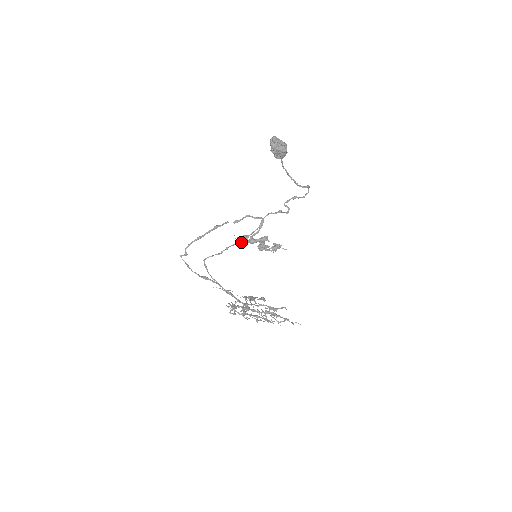
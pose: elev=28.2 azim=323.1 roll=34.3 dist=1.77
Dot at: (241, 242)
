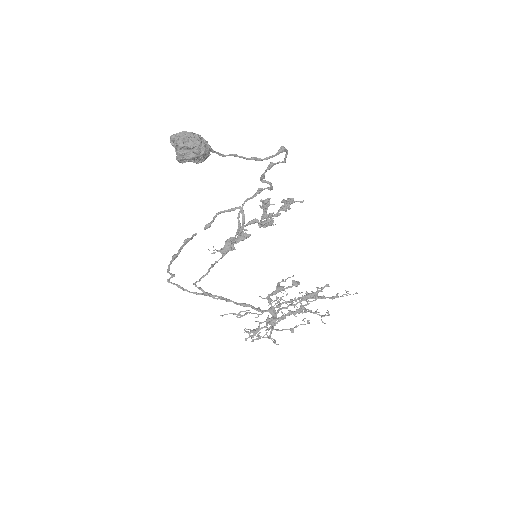
Dot at: (226, 252)
